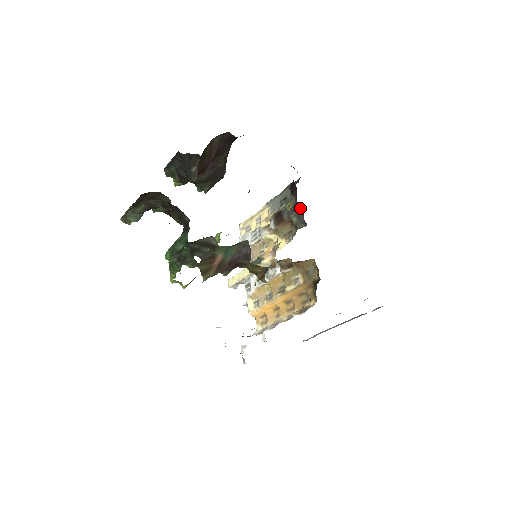
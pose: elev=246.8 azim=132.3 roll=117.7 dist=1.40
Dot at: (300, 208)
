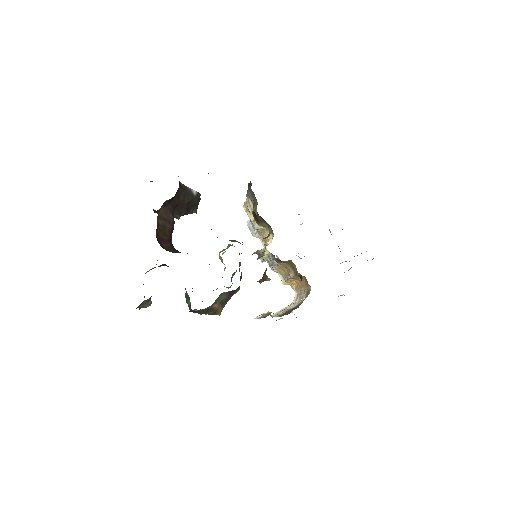
Dot at: occluded
